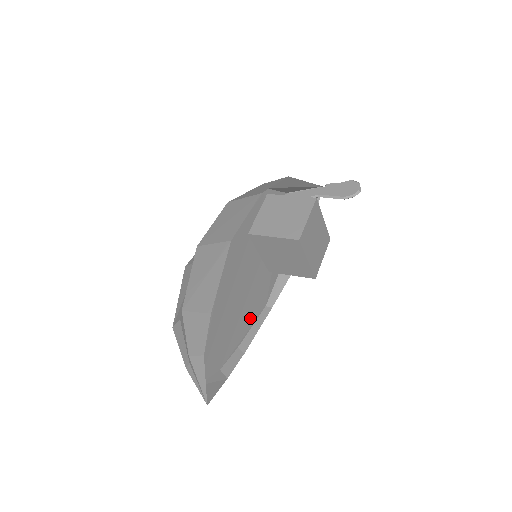
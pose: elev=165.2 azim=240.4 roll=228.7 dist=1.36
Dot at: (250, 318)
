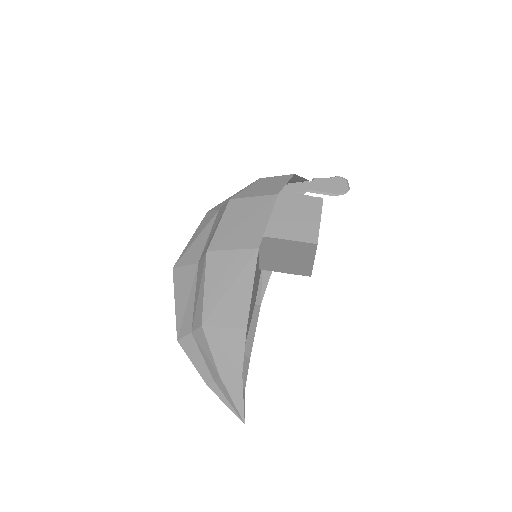
Dot at: (249, 320)
